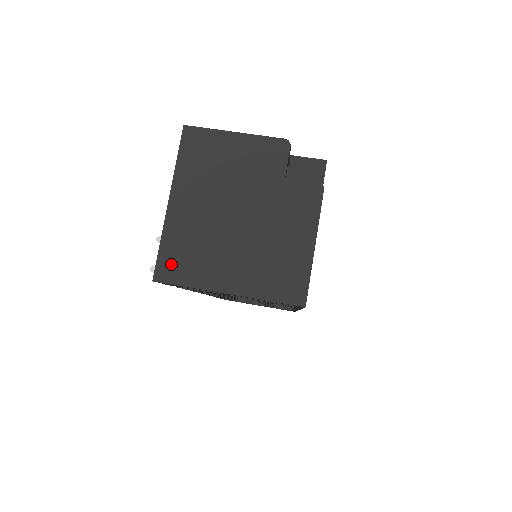
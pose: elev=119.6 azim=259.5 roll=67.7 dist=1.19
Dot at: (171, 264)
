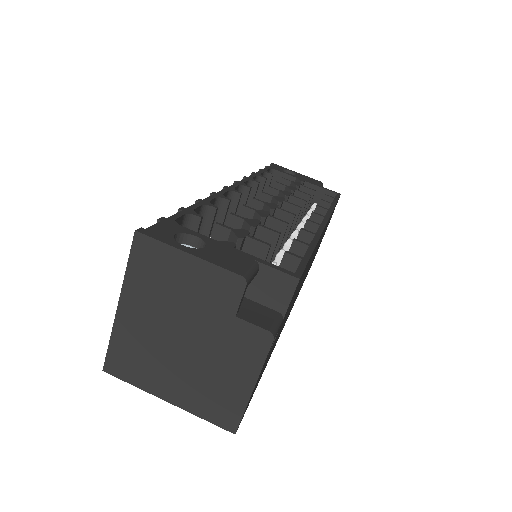
Dot at: (119, 362)
